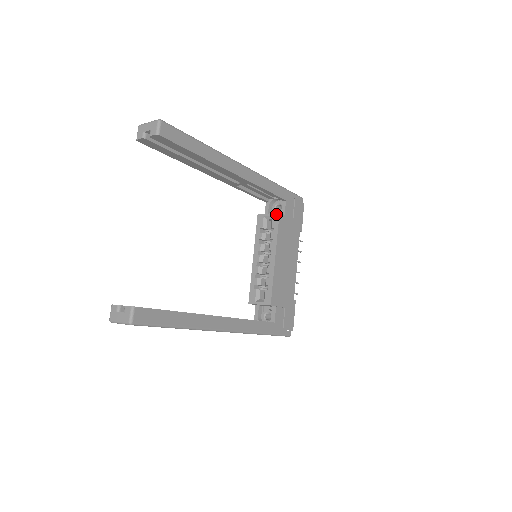
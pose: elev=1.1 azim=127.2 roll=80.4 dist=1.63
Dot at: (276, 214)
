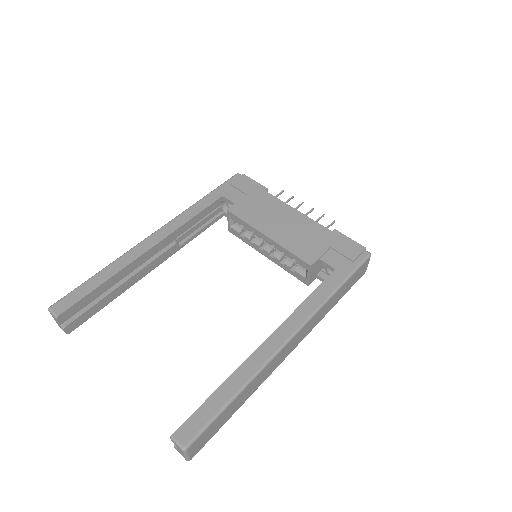
Dot at: (228, 214)
